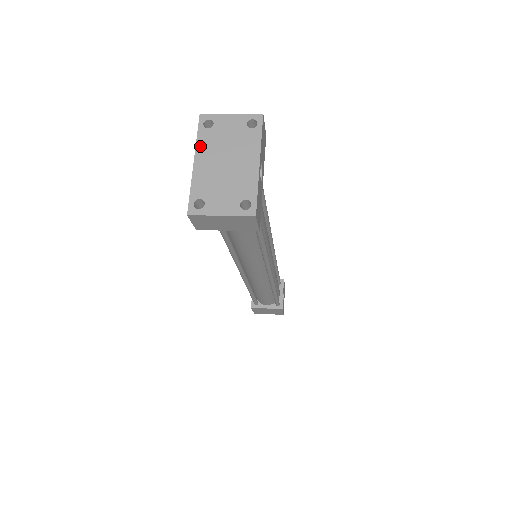
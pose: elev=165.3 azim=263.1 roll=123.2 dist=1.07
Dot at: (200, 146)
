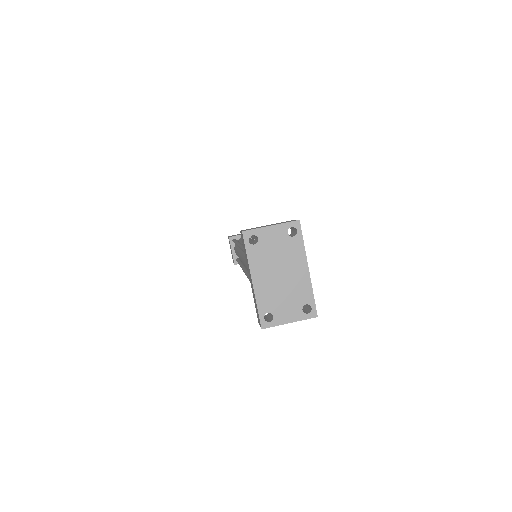
Dot at: (253, 264)
